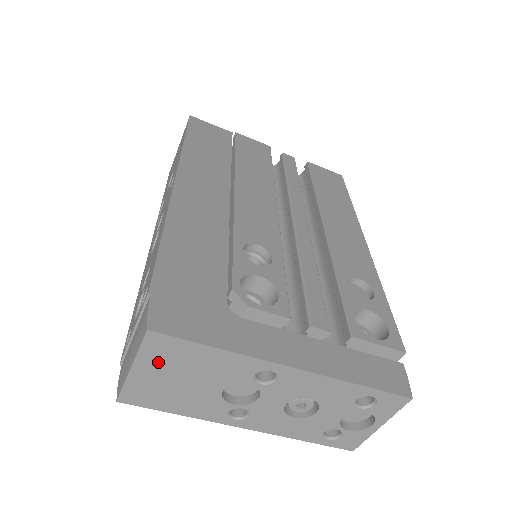
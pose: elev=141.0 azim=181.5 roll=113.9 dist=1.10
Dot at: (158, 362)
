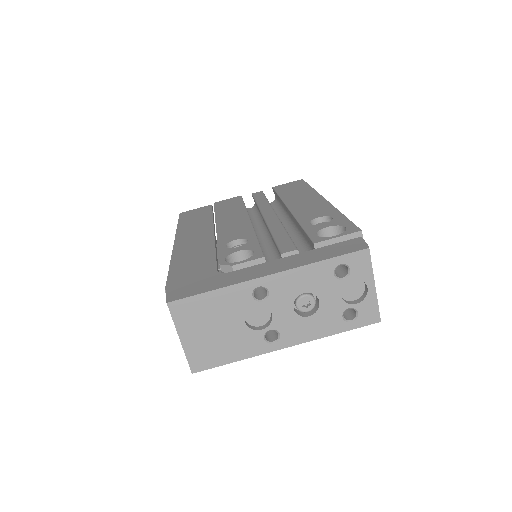
Dot at: (190, 324)
